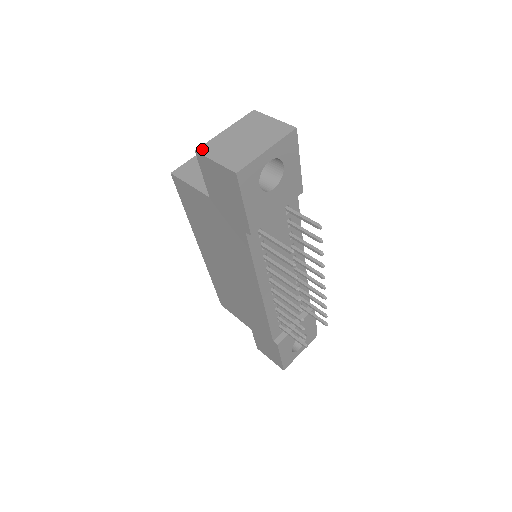
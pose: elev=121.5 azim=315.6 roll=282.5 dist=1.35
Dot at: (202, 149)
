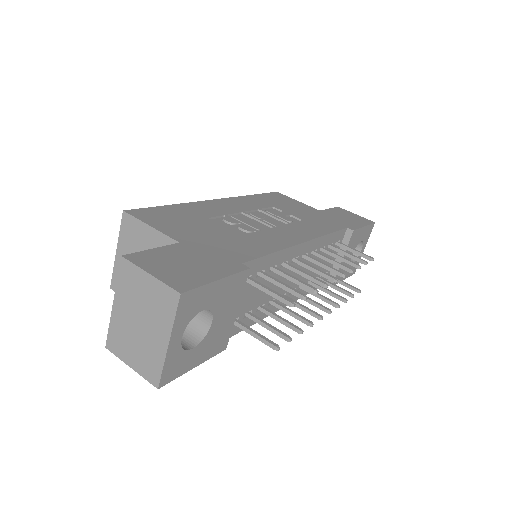
Dot at: (110, 345)
